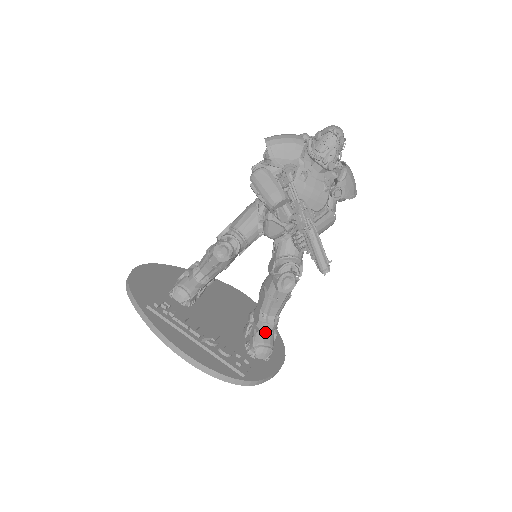
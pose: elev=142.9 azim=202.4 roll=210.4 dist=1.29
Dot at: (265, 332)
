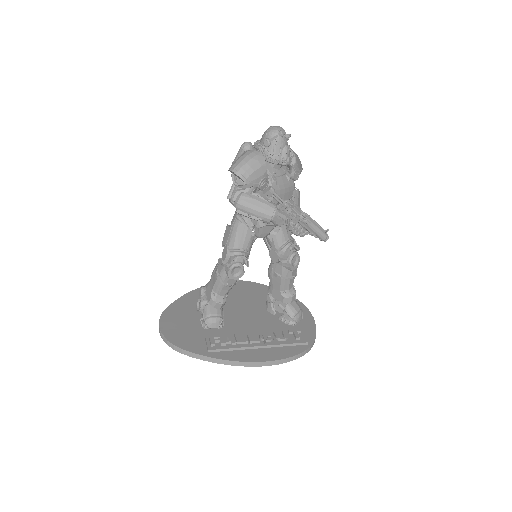
Dot at: occluded
